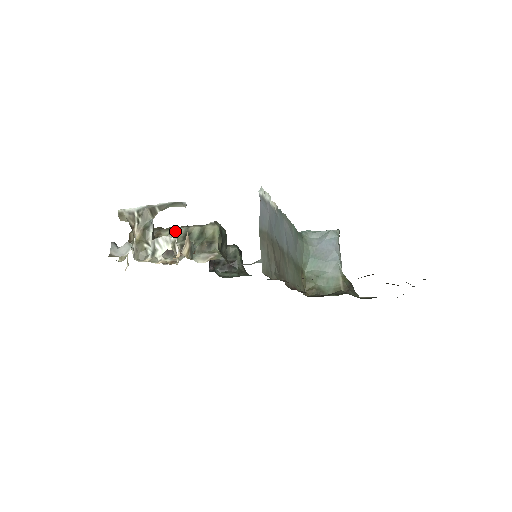
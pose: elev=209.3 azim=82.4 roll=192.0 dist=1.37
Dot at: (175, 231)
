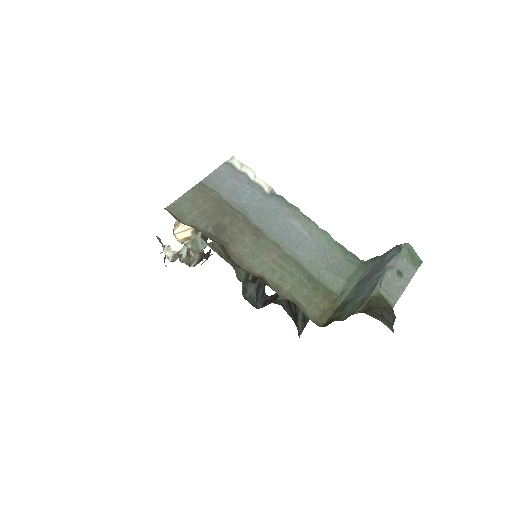
Dot at: occluded
